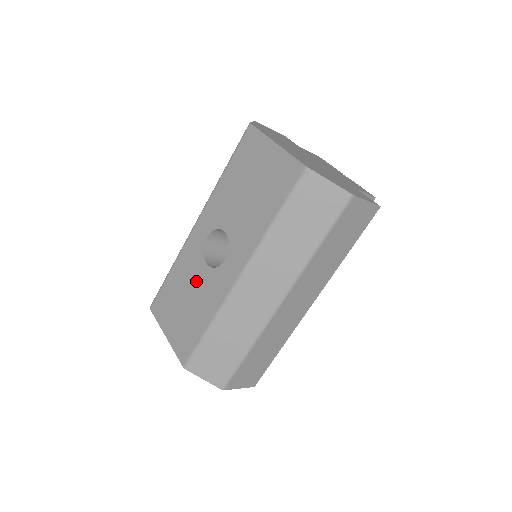
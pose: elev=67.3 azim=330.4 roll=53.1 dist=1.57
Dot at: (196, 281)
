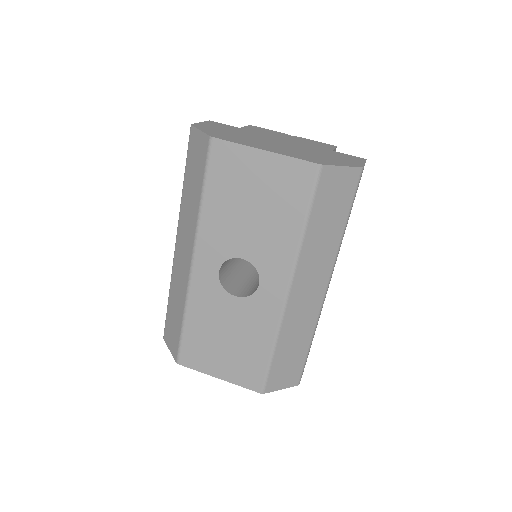
Dot at: (230, 317)
